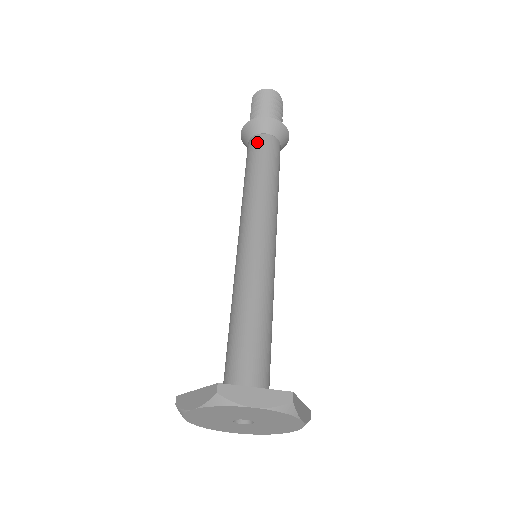
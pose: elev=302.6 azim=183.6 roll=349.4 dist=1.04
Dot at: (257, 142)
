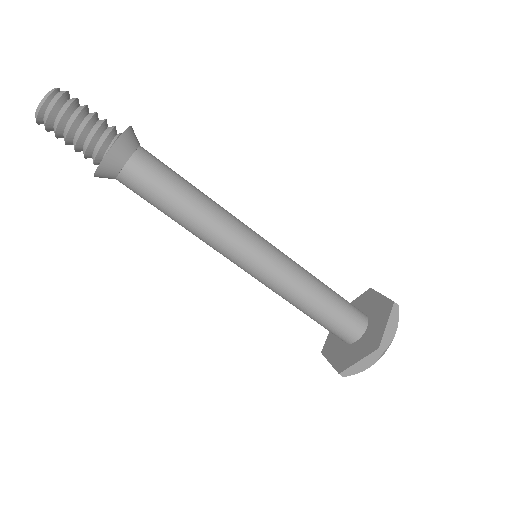
Dot at: (128, 187)
